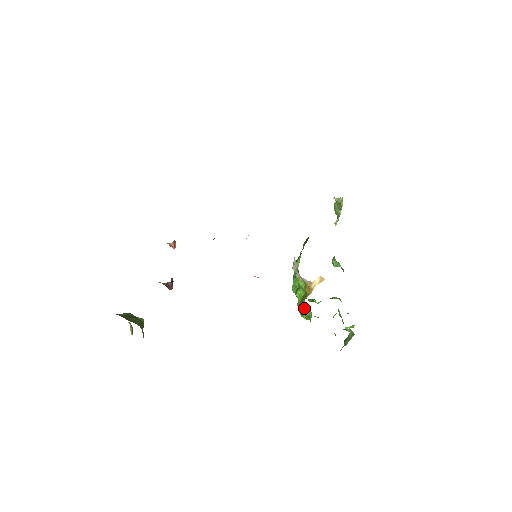
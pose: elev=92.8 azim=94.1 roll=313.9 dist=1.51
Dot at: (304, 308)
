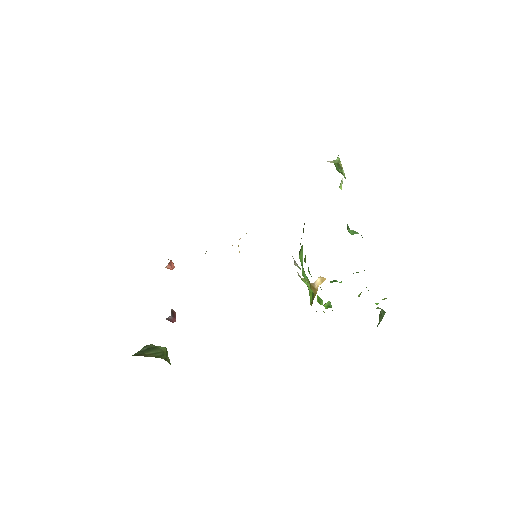
Dot at: (321, 300)
